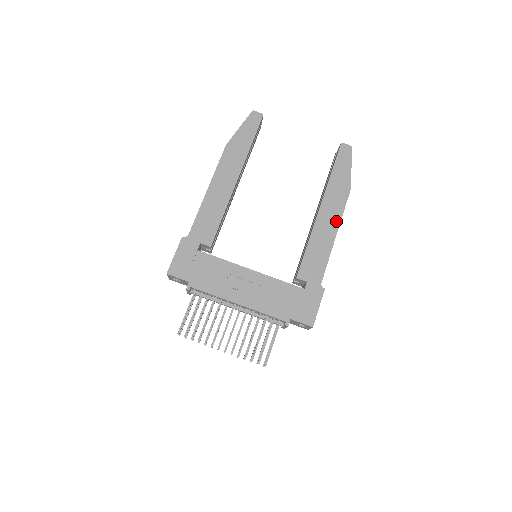
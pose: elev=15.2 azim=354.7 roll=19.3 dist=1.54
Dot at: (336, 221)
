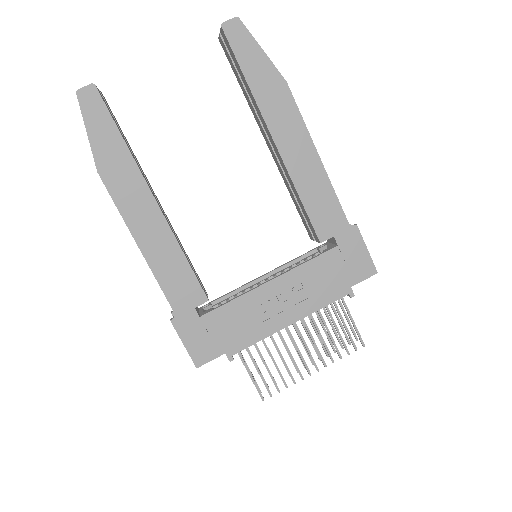
Dot at: (304, 138)
